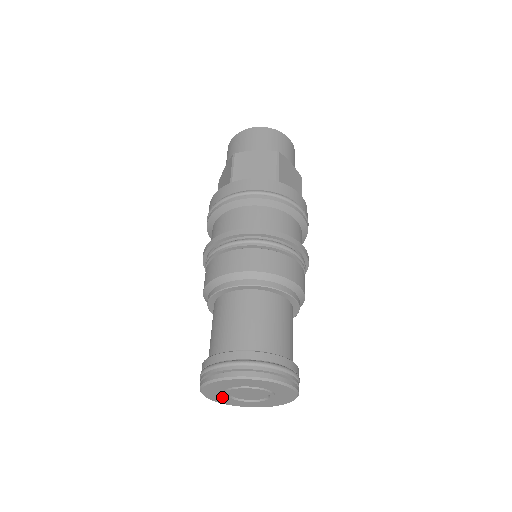
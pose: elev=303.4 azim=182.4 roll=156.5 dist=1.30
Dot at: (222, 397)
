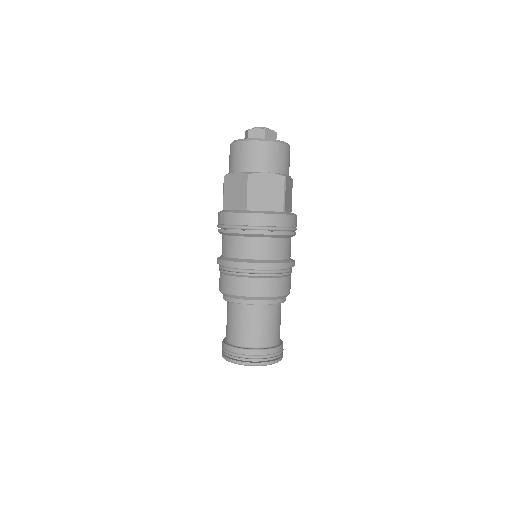
Dot at: occluded
